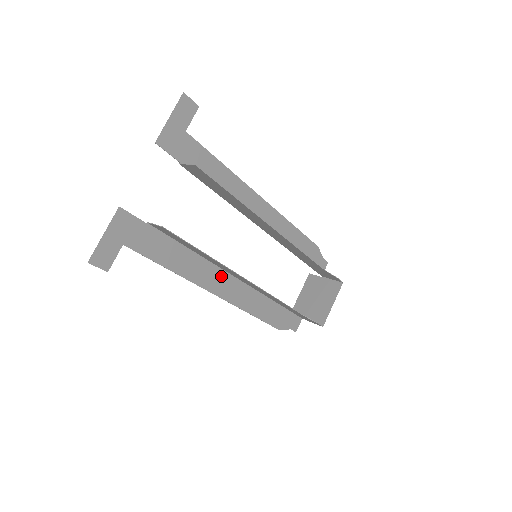
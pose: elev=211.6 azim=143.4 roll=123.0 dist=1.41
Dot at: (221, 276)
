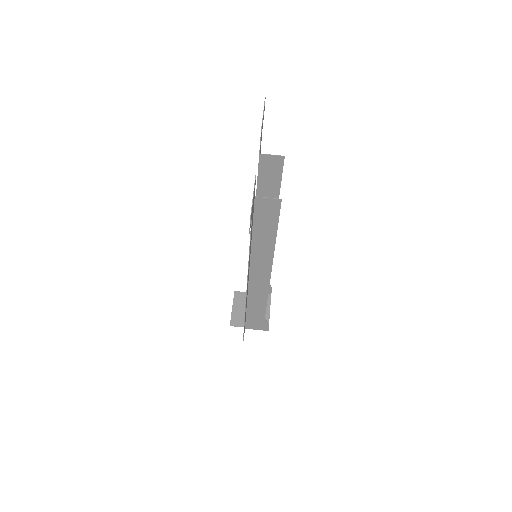
Dot at: occluded
